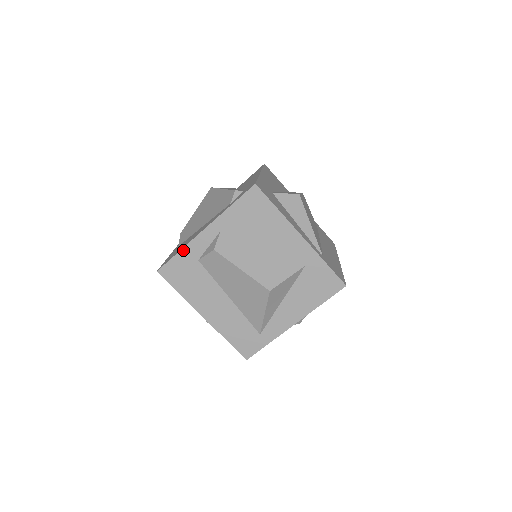
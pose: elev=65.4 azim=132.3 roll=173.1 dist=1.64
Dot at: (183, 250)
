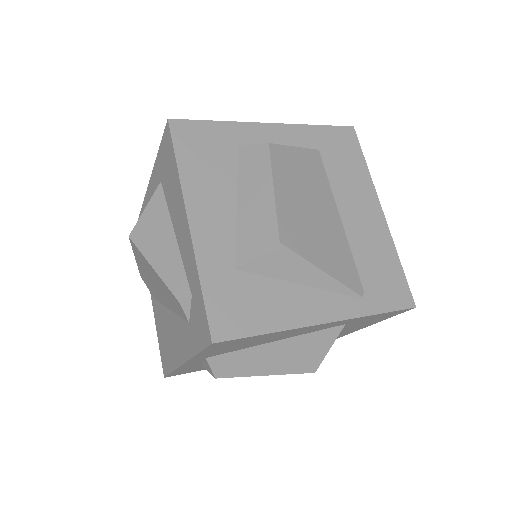
Dot at: (176, 371)
